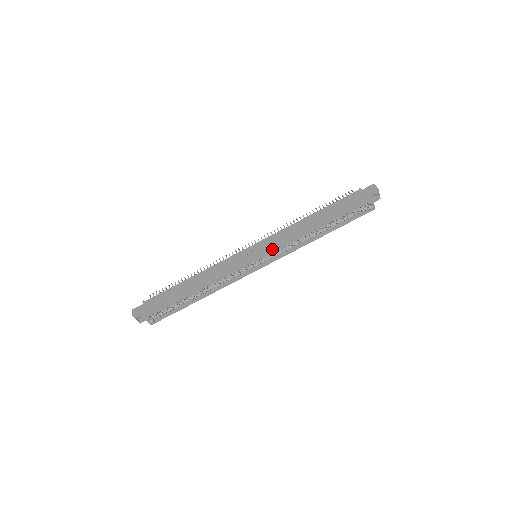
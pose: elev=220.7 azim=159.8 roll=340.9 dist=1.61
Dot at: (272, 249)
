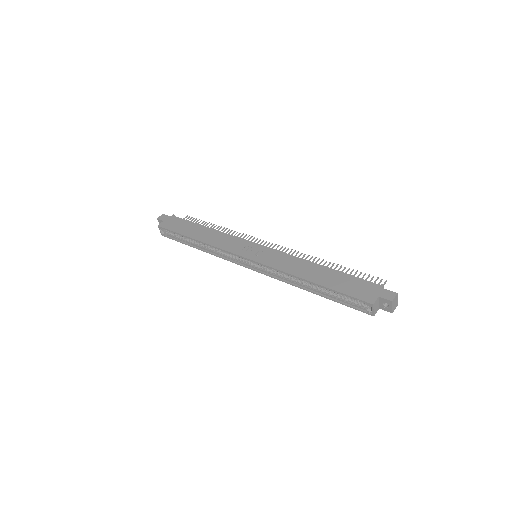
Dot at: (263, 261)
